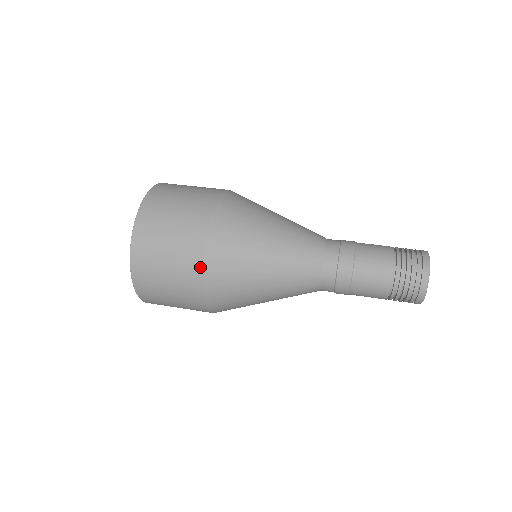
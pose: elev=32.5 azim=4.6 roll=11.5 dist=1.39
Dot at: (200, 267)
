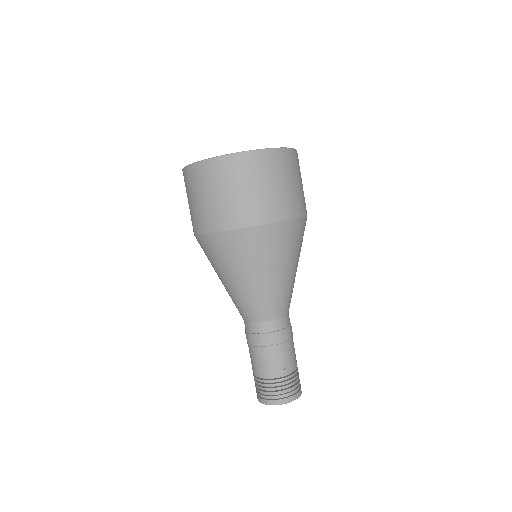
Dot at: occluded
